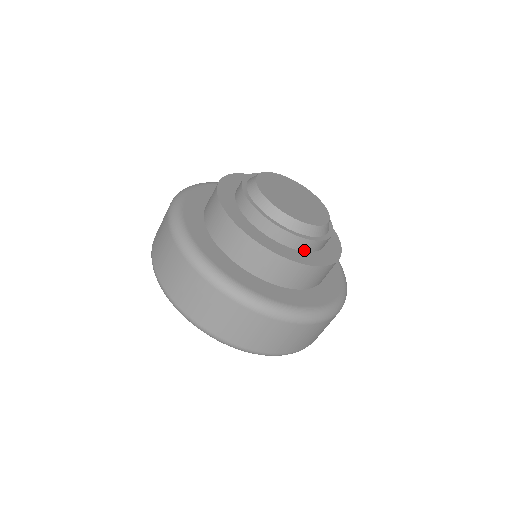
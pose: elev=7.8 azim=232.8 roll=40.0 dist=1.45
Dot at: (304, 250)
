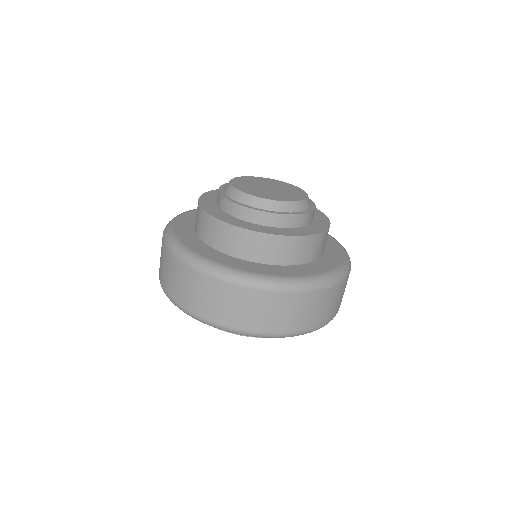
Dot at: (265, 225)
